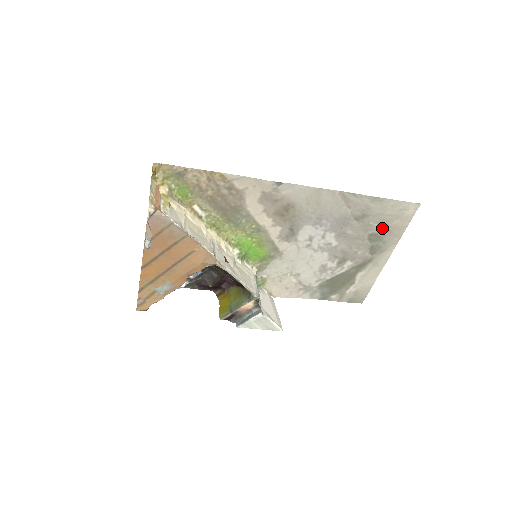
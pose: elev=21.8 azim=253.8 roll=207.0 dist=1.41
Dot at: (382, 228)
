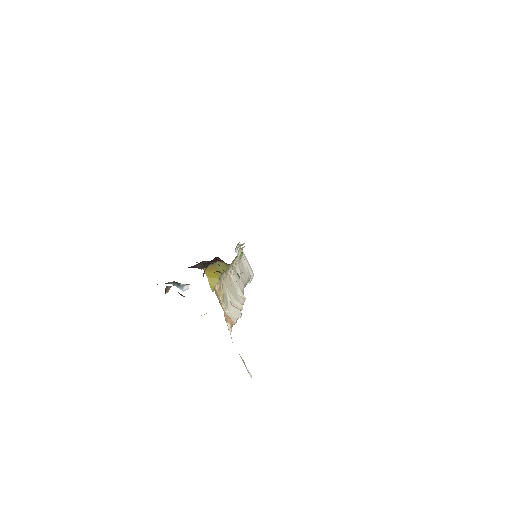
Dot at: occluded
